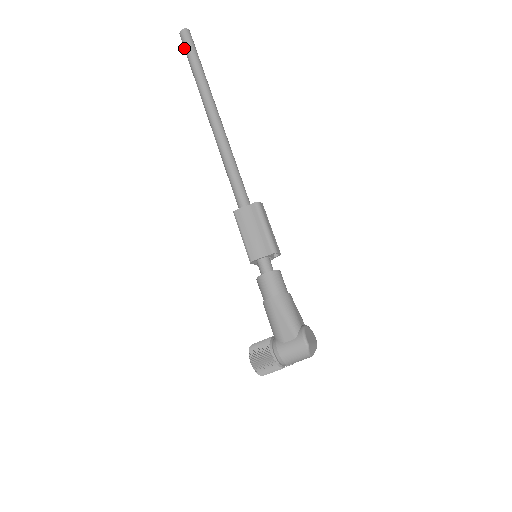
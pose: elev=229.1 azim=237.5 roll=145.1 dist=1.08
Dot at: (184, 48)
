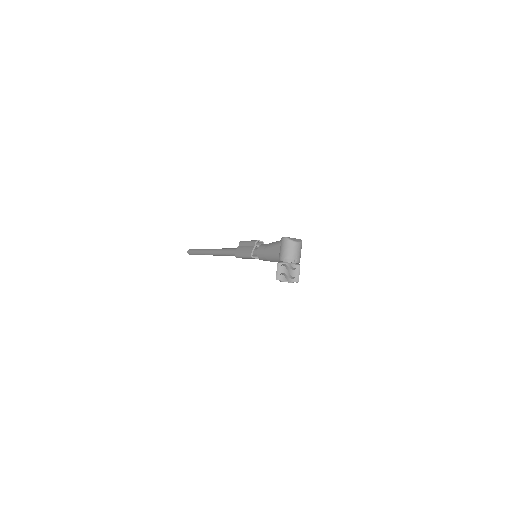
Dot at: (192, 254)
